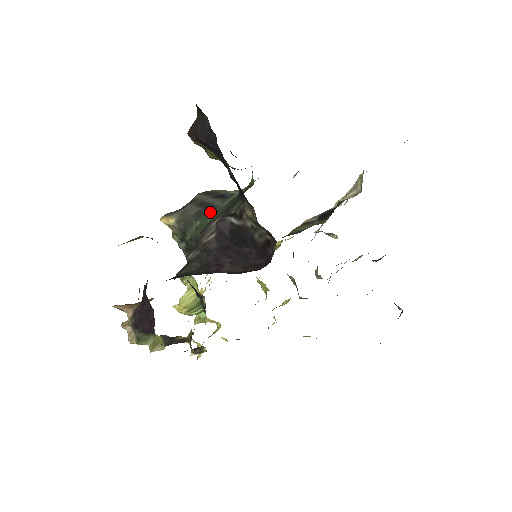
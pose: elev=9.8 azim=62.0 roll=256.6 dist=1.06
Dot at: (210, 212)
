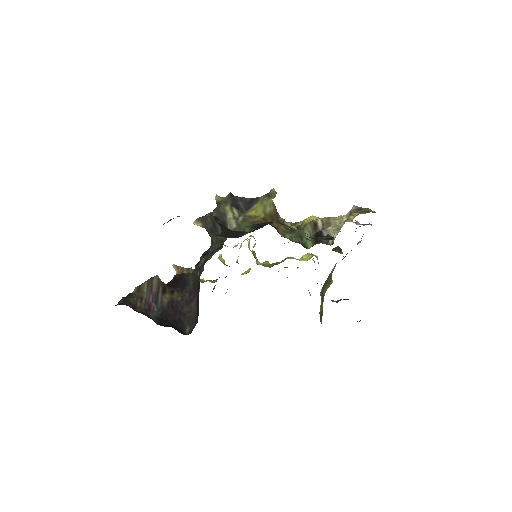
Dot at: (215, 234)
